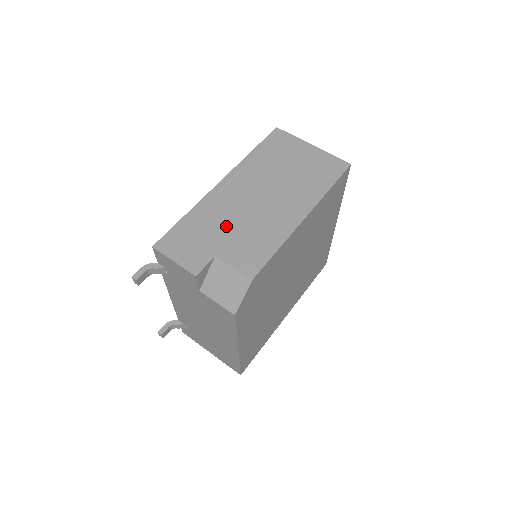
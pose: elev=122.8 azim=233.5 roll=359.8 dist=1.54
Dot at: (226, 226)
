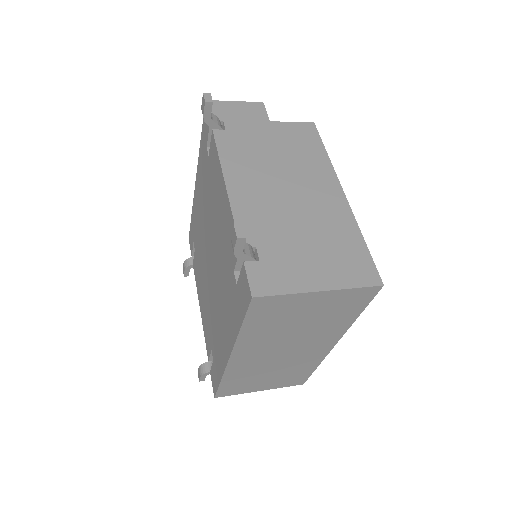
Dot at: occluded
